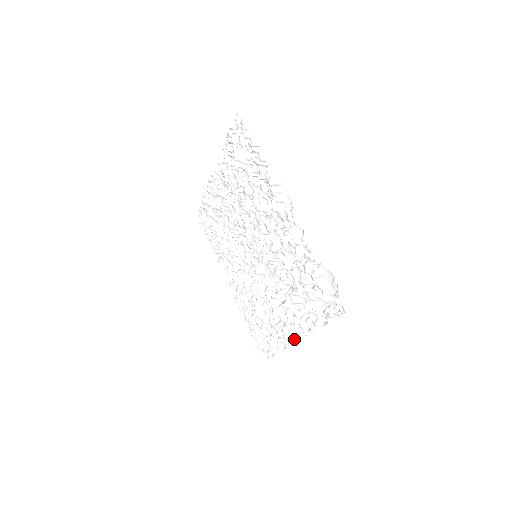
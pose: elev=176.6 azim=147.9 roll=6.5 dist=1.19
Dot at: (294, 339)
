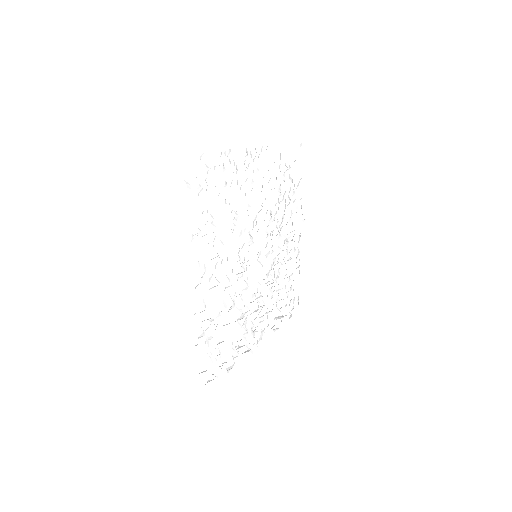
Dot at: (260, 338)
